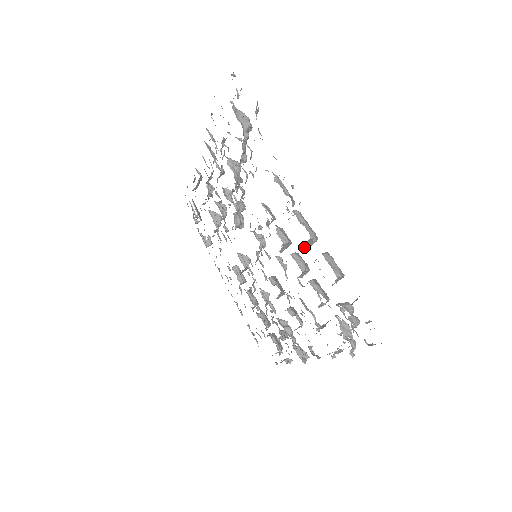
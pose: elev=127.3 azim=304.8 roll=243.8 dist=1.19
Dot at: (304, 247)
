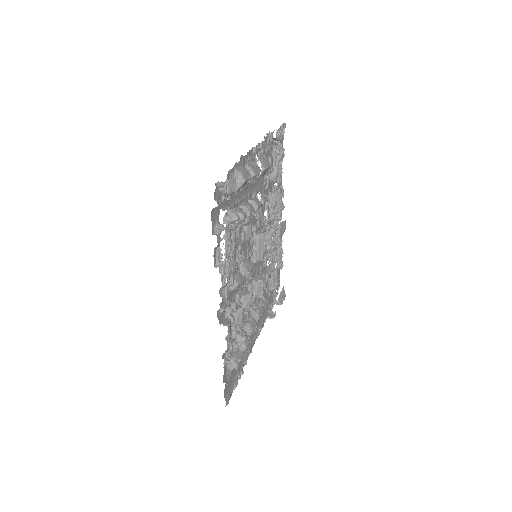
Dot at: (247, 183)
